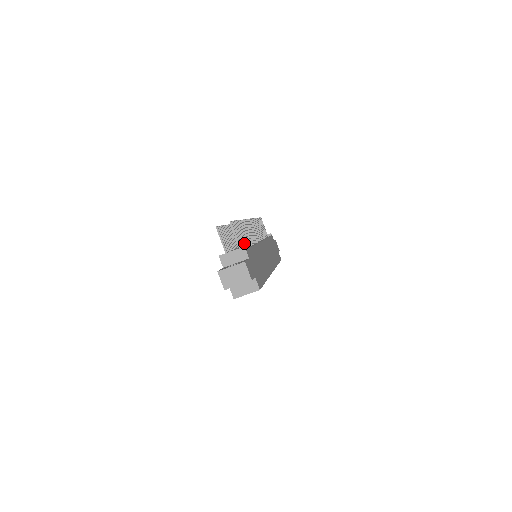
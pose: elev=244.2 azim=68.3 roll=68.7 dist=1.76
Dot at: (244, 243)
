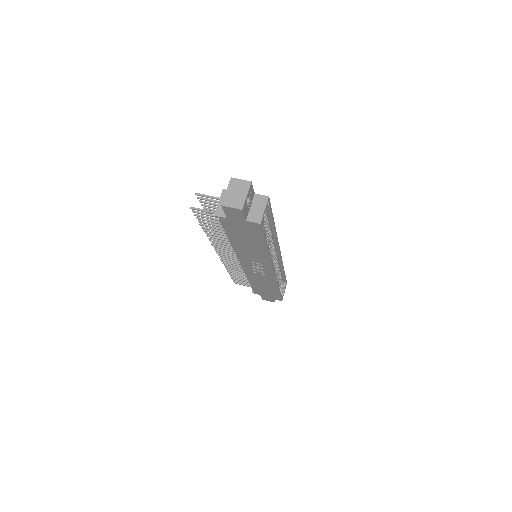
Dot at: occluded
